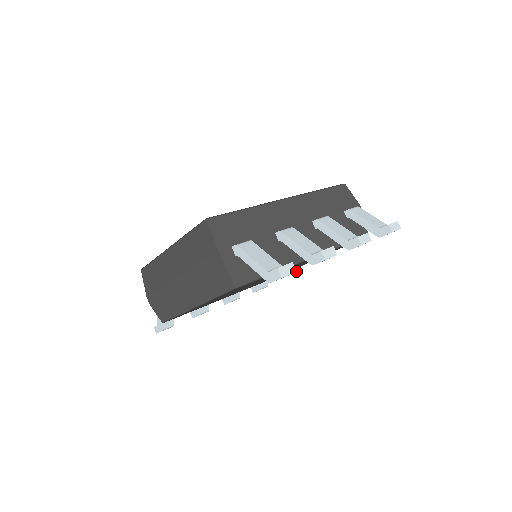
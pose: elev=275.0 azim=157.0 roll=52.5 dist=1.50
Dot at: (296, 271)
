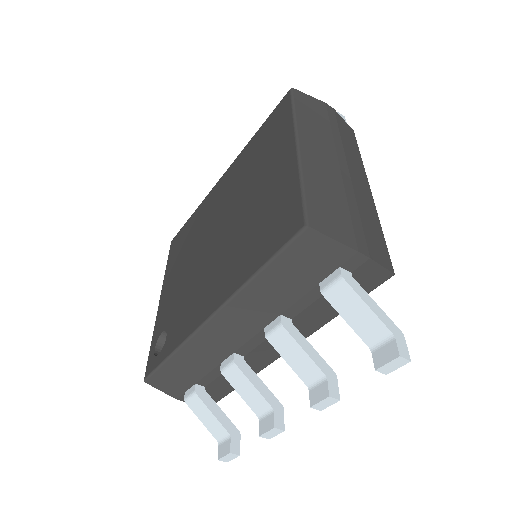
Dot at: (239, 455)
